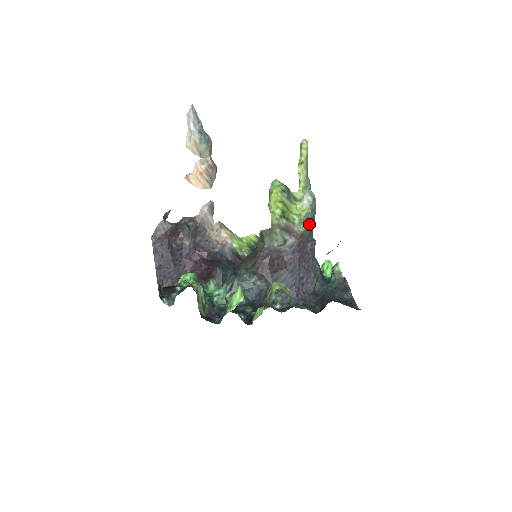
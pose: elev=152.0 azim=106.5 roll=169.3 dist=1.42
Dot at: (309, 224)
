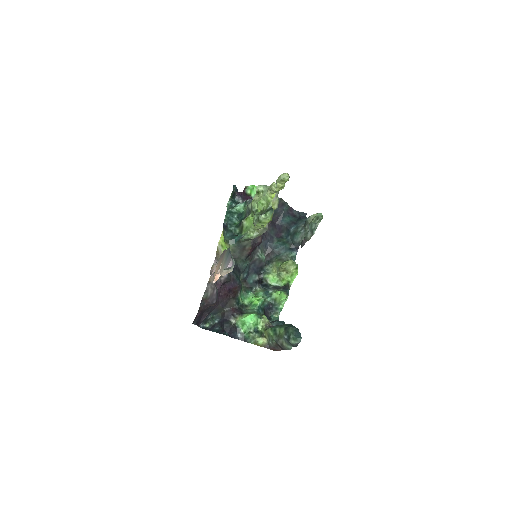
Dot at: occluded
